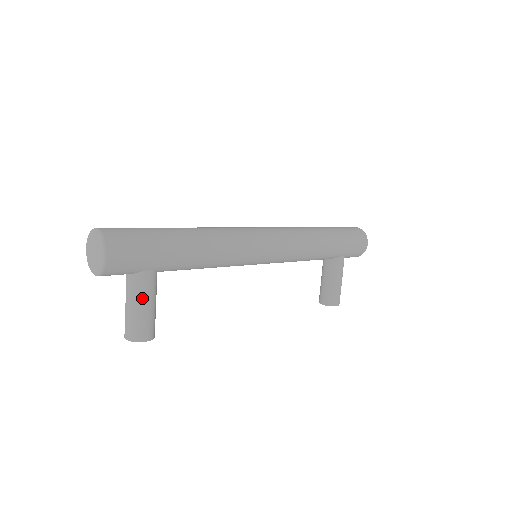
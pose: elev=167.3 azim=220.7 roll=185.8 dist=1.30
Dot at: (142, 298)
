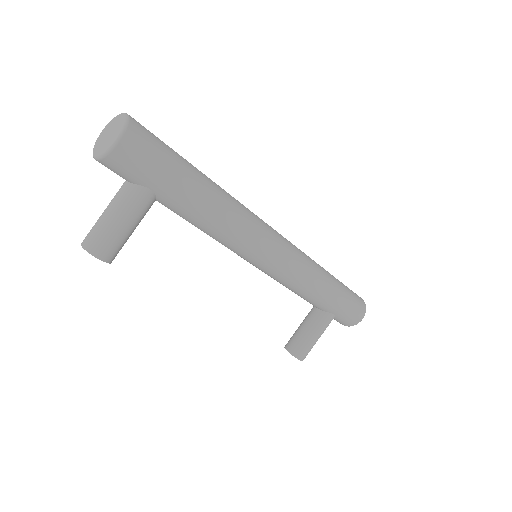
Dot at: (125, 213)
